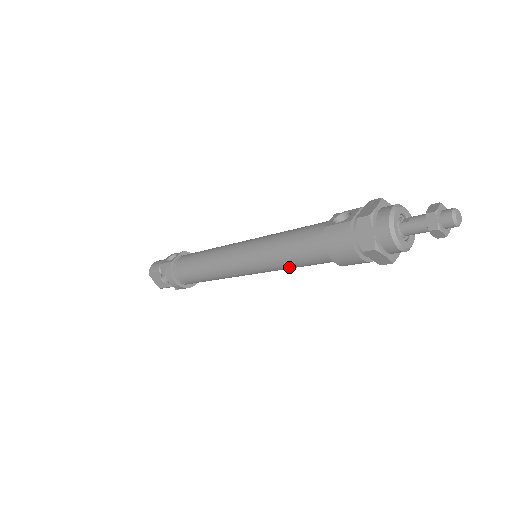
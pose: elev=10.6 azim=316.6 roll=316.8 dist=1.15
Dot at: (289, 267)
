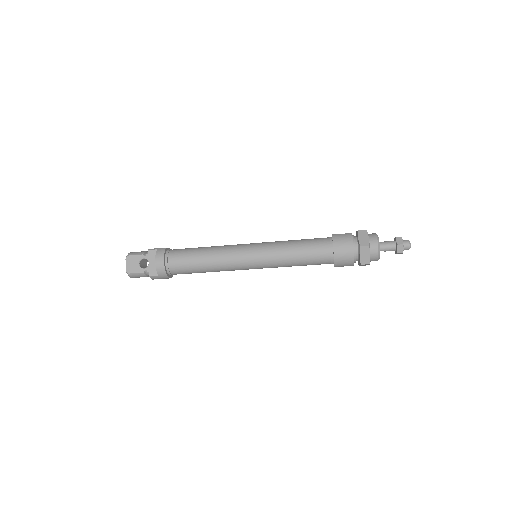
Dot at: (291, 260)
